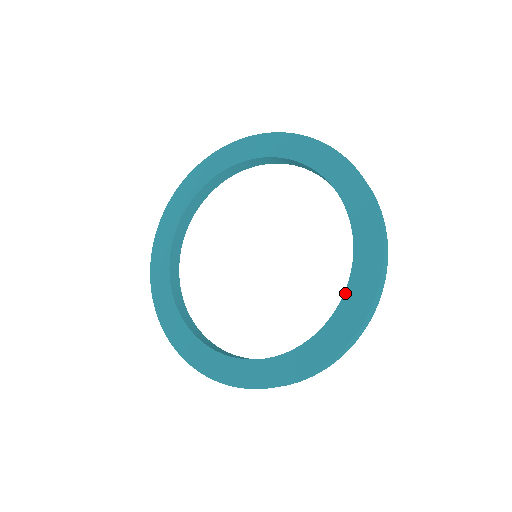
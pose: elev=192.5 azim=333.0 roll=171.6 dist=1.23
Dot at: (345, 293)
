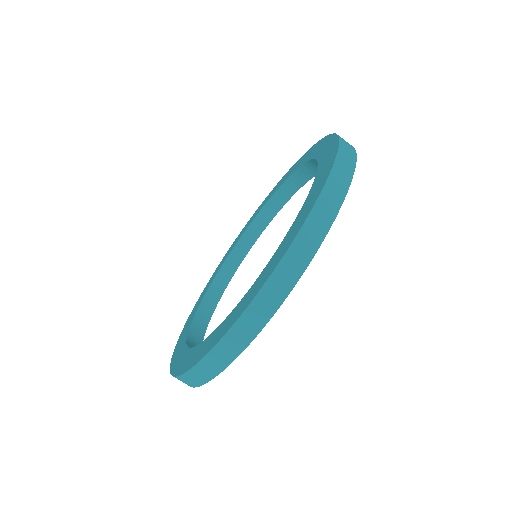
Dot at: (264, 268)
